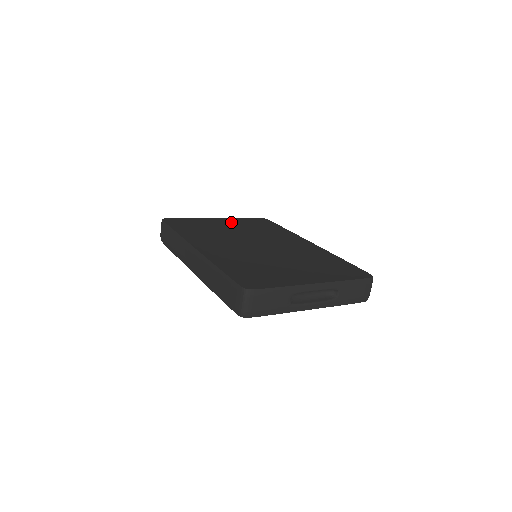
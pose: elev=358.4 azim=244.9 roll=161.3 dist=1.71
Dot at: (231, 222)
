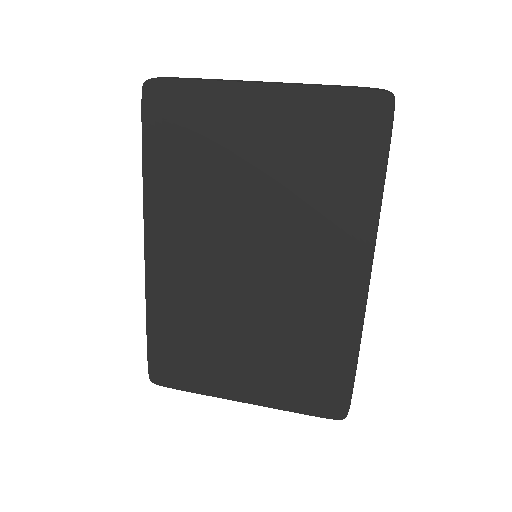
Dot at: (279, 122)
